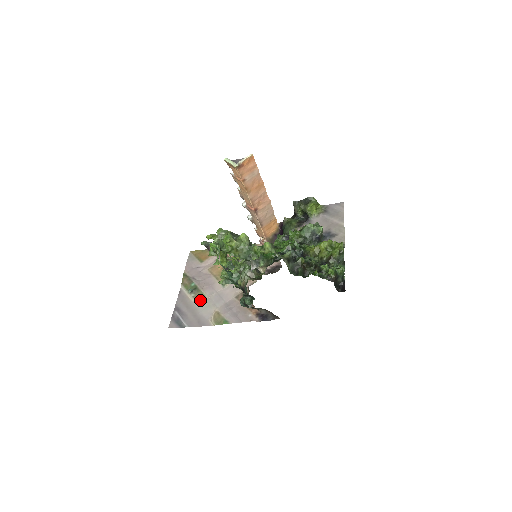
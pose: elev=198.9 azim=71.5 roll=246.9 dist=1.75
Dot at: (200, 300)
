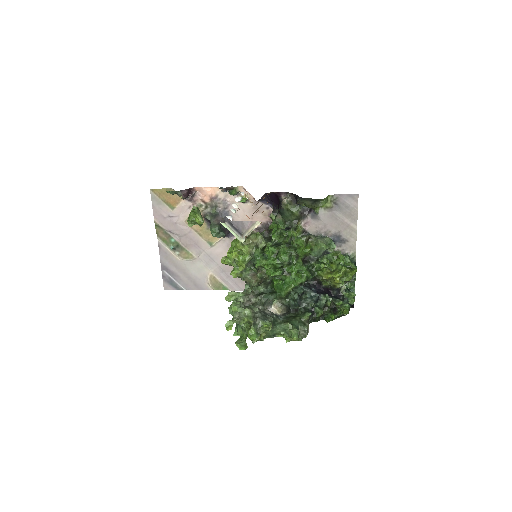
Dot at: (188, 260)
